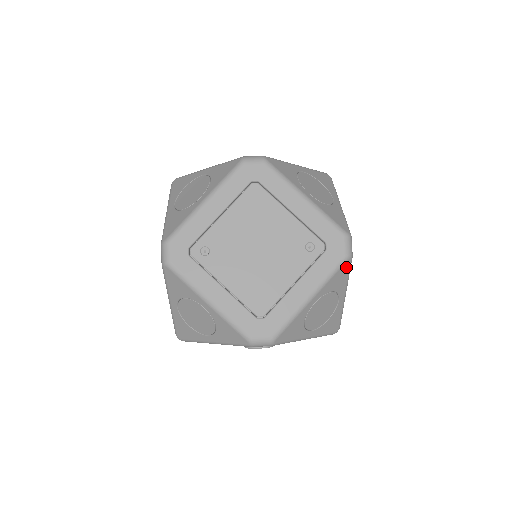
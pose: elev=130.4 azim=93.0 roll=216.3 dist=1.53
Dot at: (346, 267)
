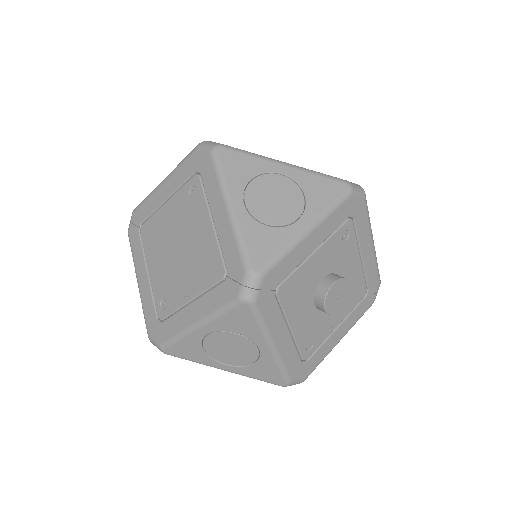
Dot at: occluded
